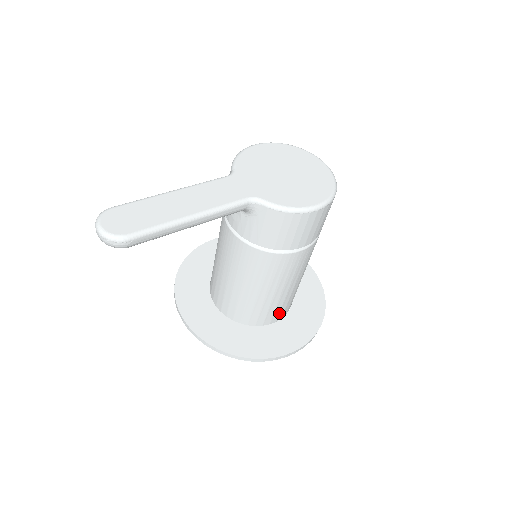
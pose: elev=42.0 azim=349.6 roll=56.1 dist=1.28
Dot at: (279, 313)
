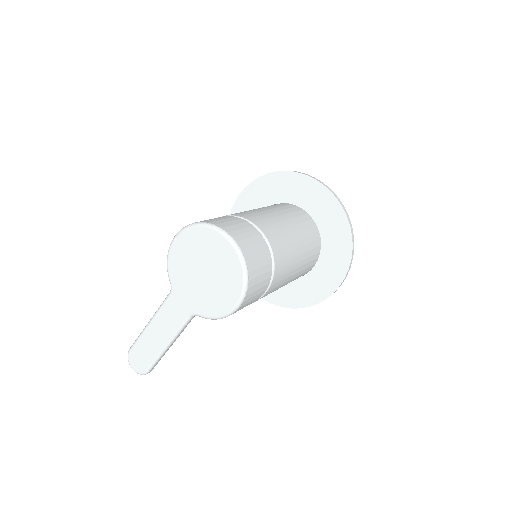
Dot at: (306, 271)
